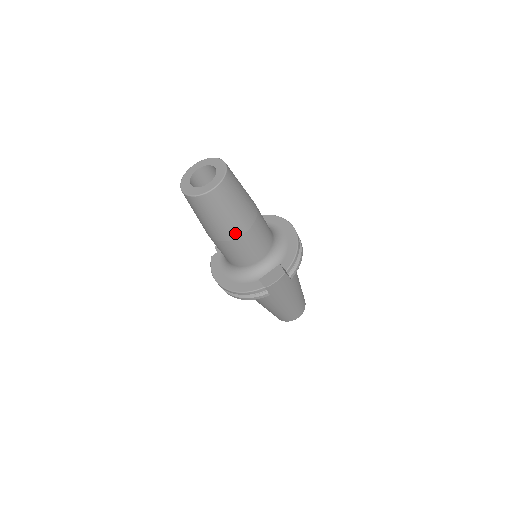
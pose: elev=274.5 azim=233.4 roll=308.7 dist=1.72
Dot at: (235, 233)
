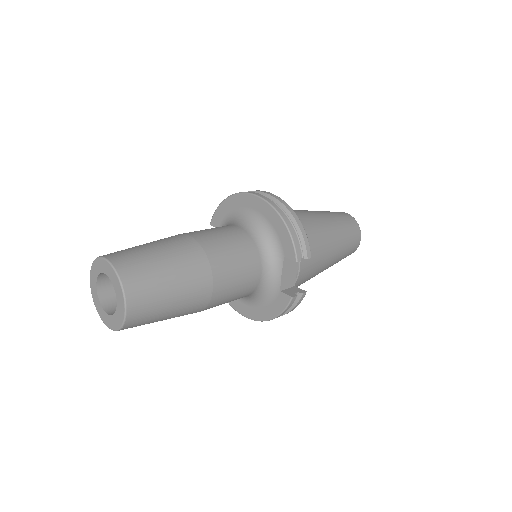
Dot at: (204, 298)
